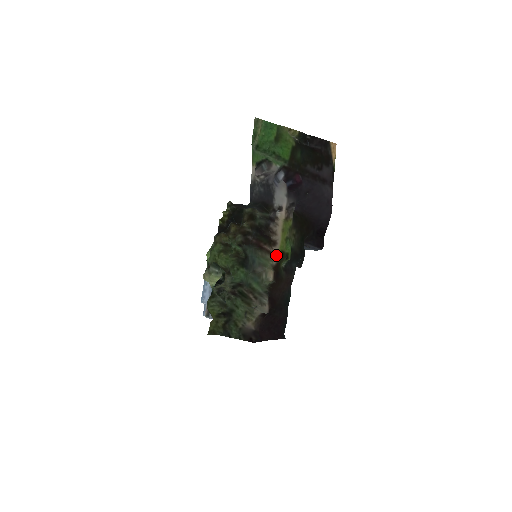
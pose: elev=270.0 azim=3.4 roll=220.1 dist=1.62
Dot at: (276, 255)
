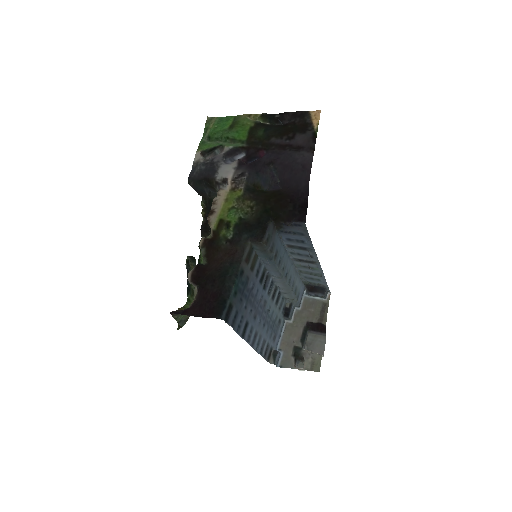
Dot at: (212, 223)
